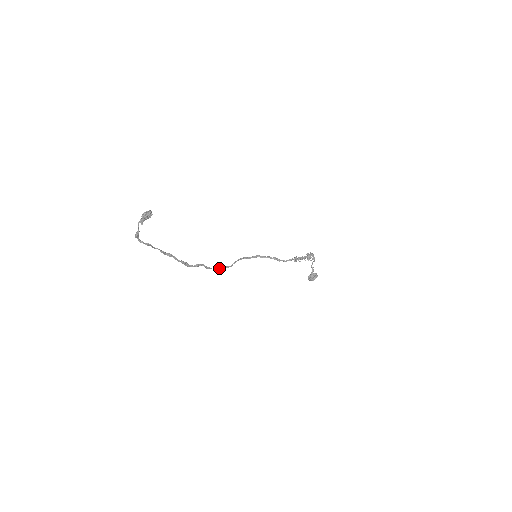
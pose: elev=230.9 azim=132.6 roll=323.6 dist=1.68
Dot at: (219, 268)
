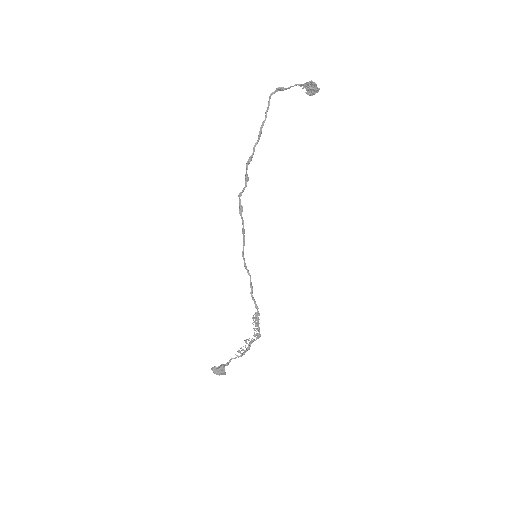
Dot at: occluded
